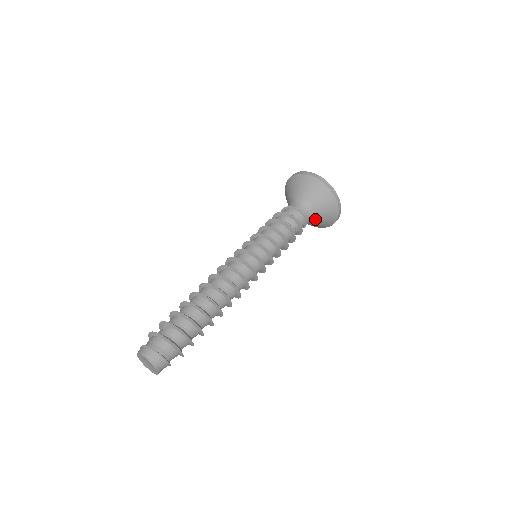
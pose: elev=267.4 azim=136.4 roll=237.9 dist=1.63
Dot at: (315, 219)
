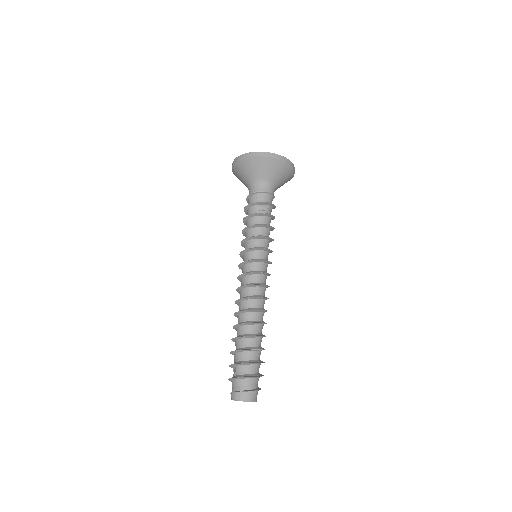
Dot at: (277, 186)
